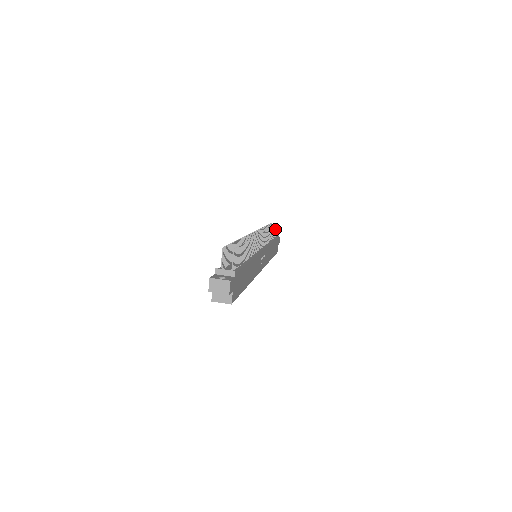
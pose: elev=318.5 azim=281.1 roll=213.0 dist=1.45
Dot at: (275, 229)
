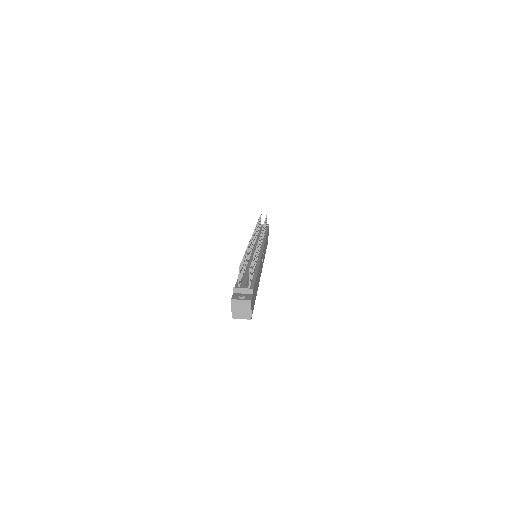
Dot at: (266, 221)
